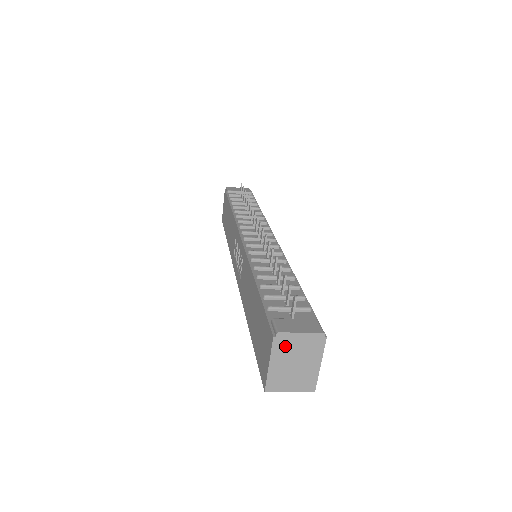
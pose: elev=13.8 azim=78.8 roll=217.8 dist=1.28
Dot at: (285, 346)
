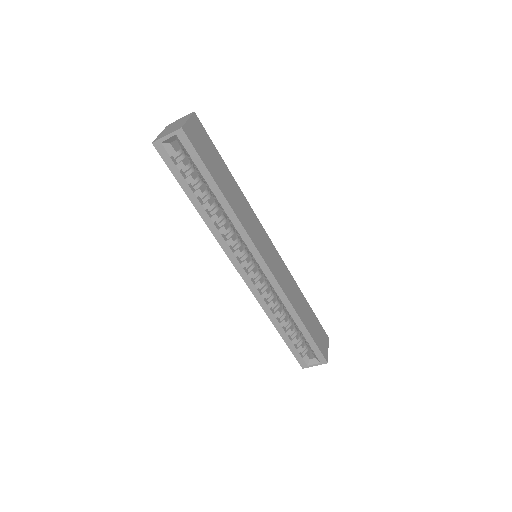
Dot at: occluded
